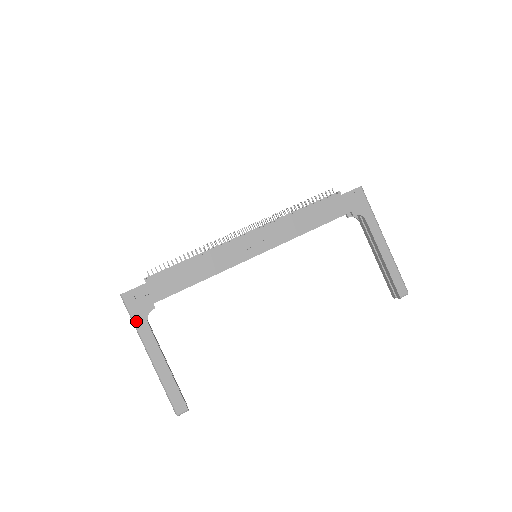
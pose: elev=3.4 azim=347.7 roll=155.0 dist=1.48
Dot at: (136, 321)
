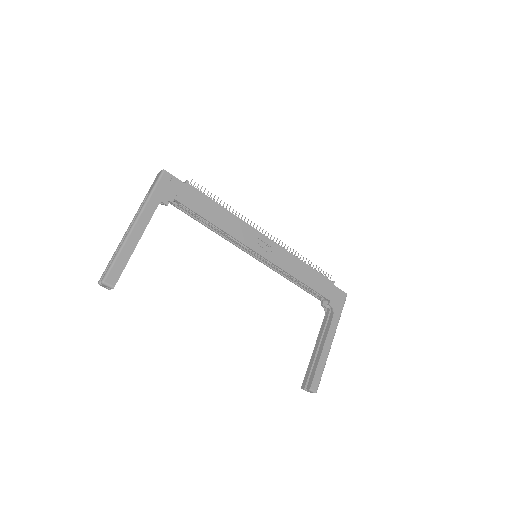
Dot at: (153, 194)
